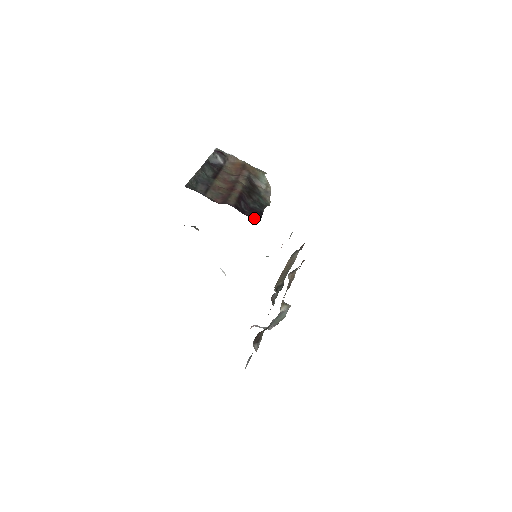
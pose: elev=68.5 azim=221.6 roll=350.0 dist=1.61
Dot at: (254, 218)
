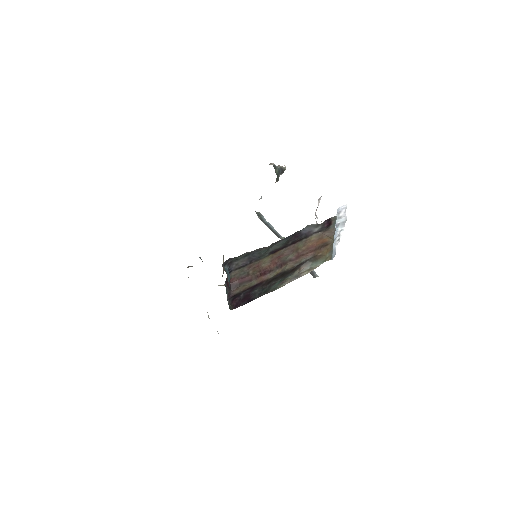
Dot at: (234, 306)
